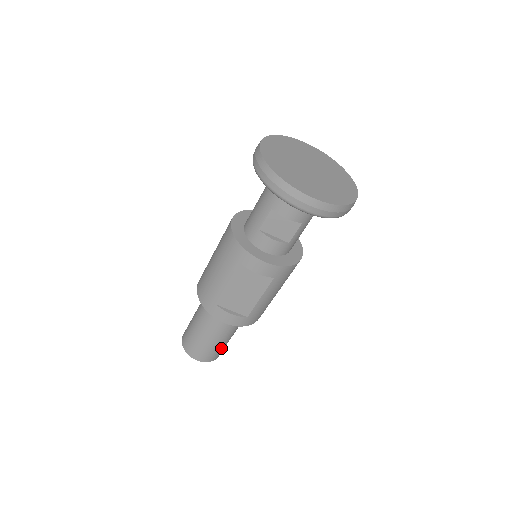
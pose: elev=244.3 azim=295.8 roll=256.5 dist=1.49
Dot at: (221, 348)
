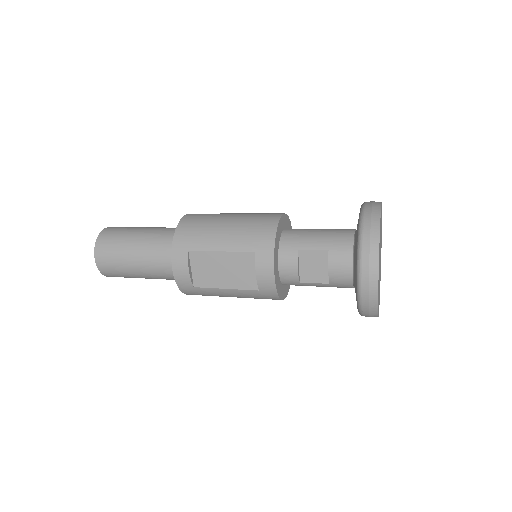
Dot at: (127, 276)
